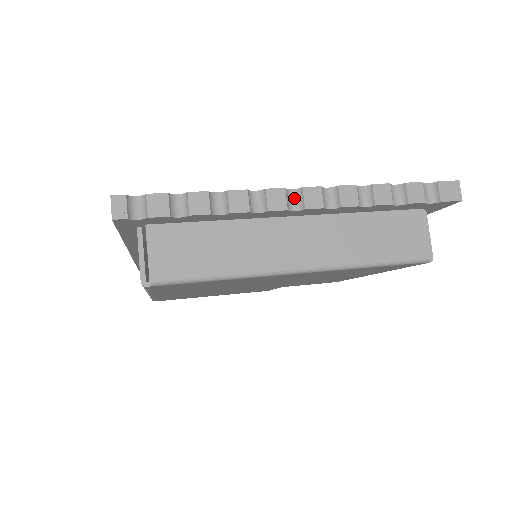
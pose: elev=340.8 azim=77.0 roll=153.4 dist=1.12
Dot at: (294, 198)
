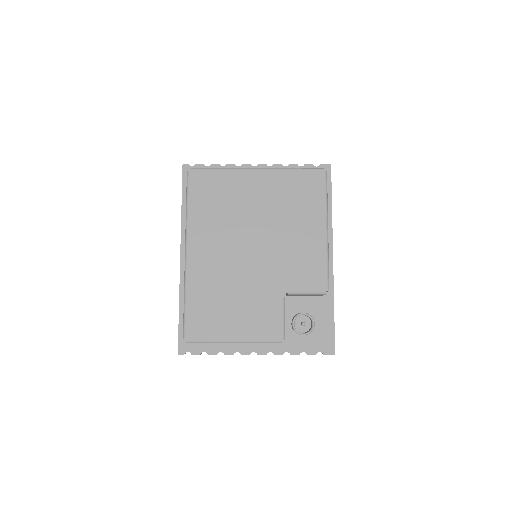
Dot at: occluded
